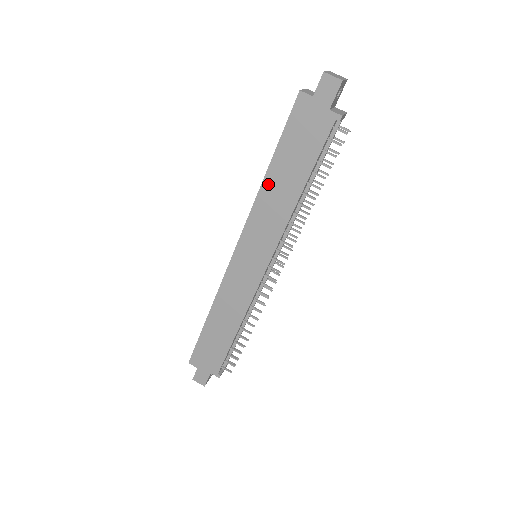
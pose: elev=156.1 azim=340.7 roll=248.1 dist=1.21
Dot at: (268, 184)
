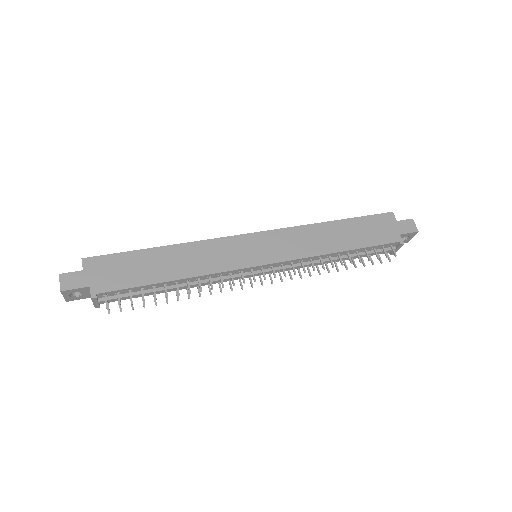
Dot at: (326, 227)
